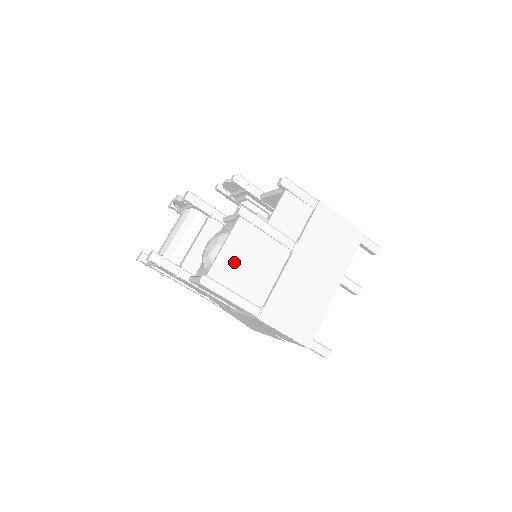
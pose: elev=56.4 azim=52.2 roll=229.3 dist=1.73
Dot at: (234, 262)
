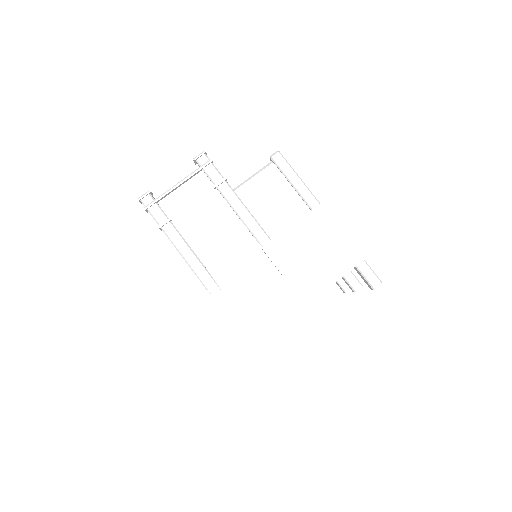
Dot at: occluded
